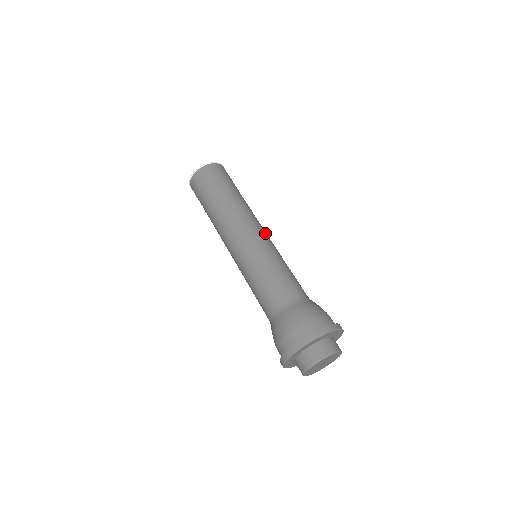
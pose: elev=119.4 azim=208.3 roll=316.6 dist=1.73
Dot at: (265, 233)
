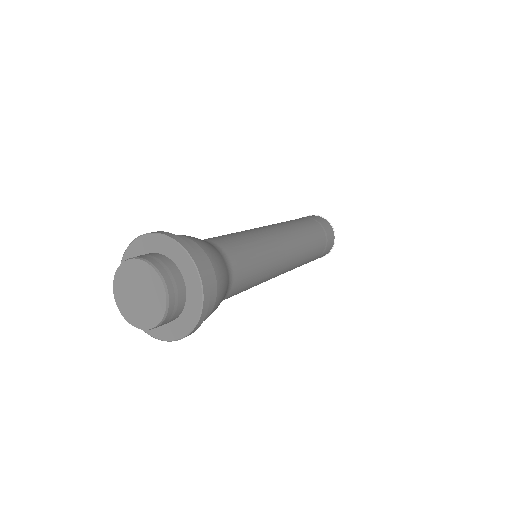
Dot at: (286, 245)
